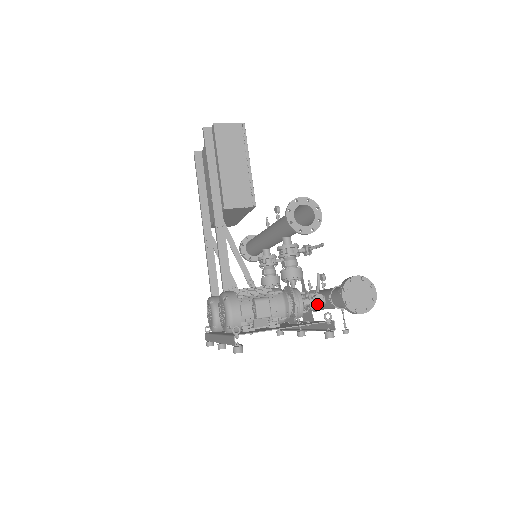
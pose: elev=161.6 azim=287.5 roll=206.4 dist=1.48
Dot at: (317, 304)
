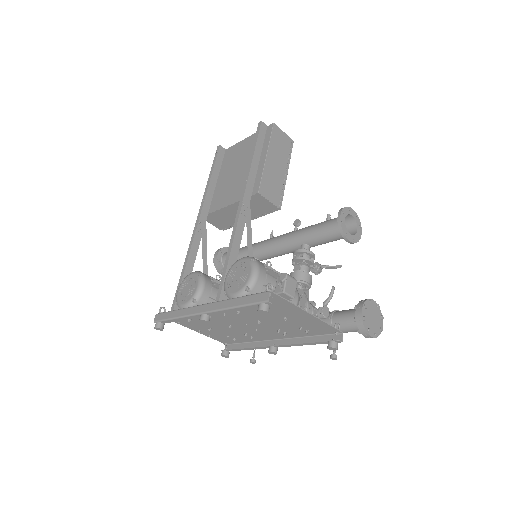
Dot at: (324, 314)
